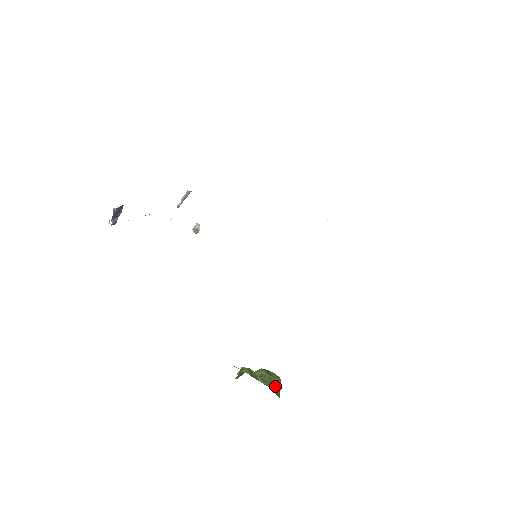
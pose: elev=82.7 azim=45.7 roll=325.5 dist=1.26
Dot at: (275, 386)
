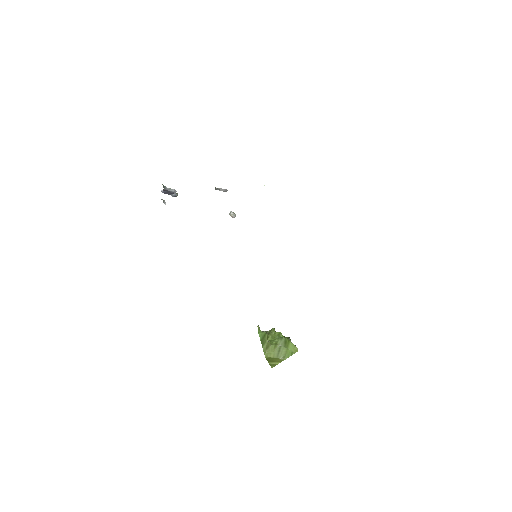
Dot at: (278, 357)
